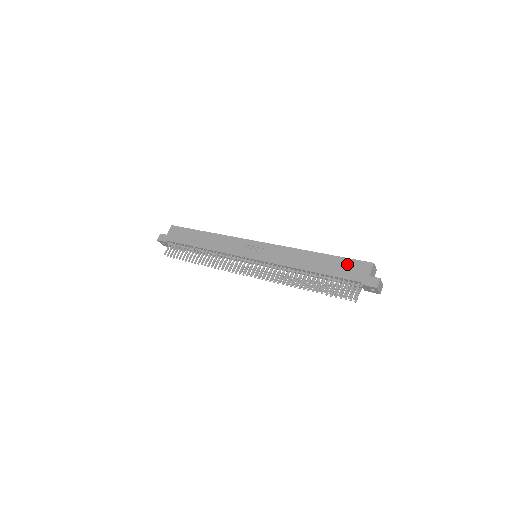
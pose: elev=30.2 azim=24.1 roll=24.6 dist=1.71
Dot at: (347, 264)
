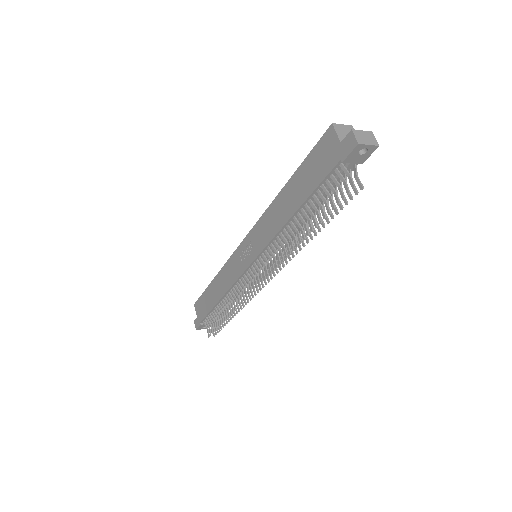
Dot at: (313, 161)
